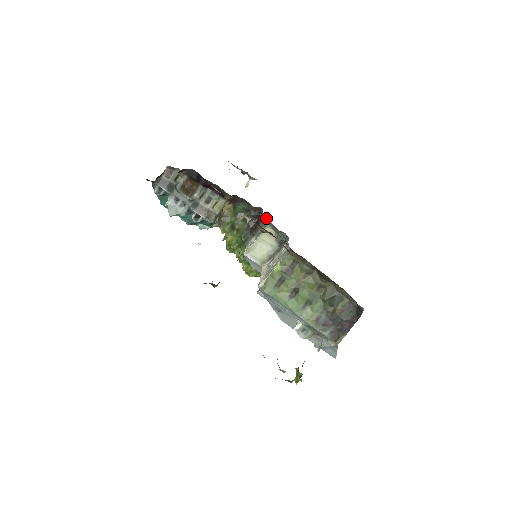
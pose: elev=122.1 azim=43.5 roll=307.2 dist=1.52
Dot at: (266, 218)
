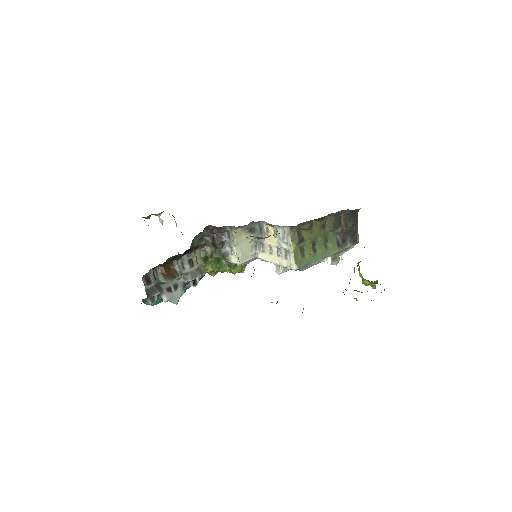
Dot at: (225, 227)
